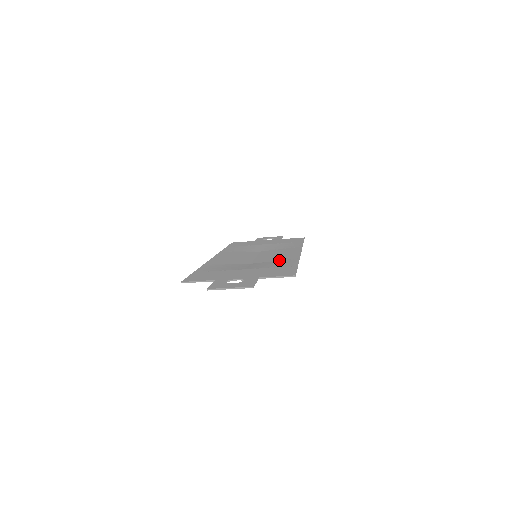
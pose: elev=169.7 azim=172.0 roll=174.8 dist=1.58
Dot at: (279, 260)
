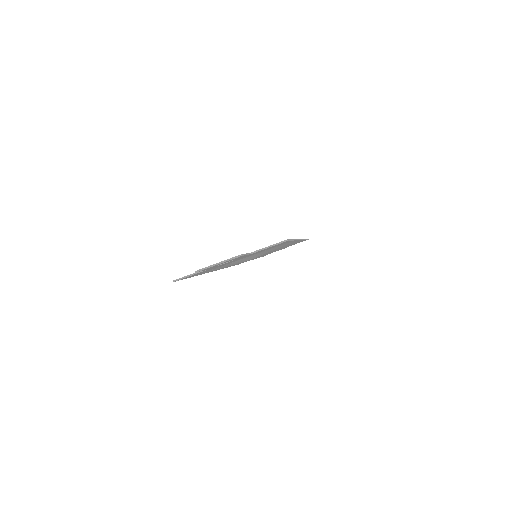
Dot at: occluded
